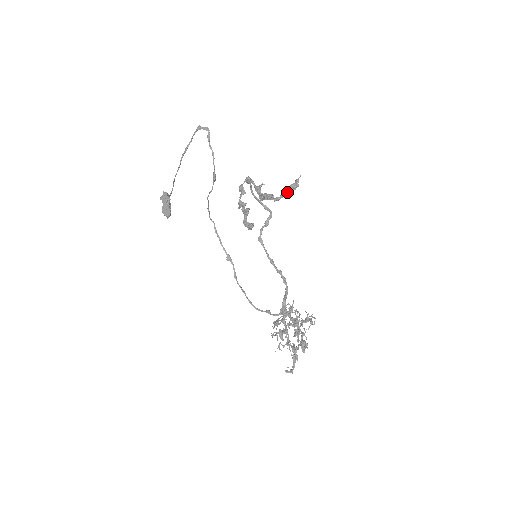
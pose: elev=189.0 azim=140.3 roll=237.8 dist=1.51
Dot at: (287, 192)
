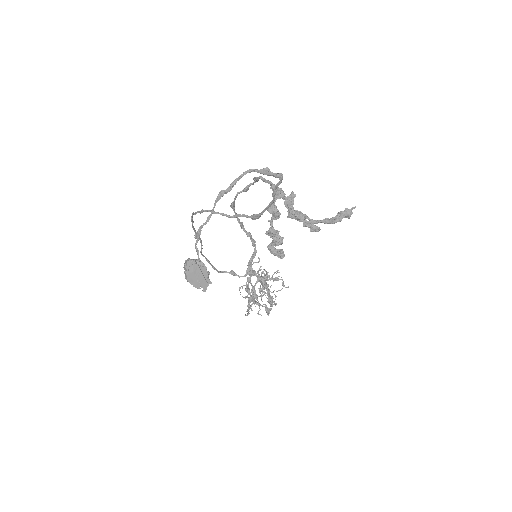
Dot at: (334, 222)
